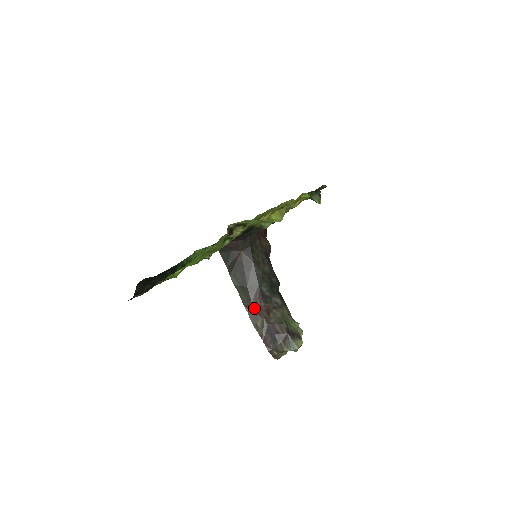
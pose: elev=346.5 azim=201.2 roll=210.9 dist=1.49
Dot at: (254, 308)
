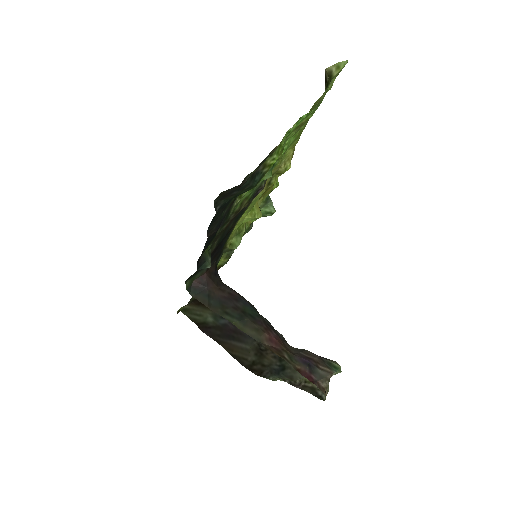
Dot at: (270, 340)
